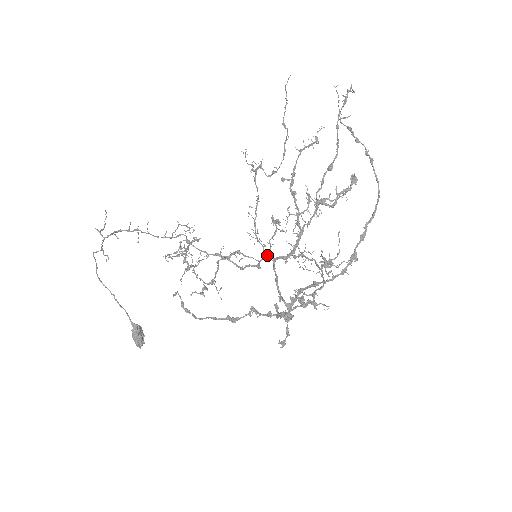
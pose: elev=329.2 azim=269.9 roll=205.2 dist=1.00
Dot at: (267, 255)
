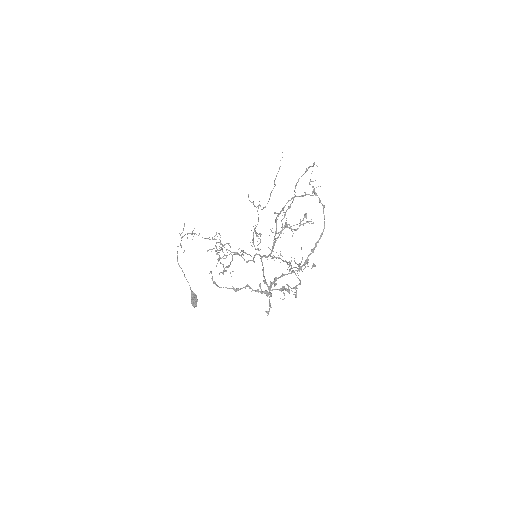
Dot at: (257, 254)
